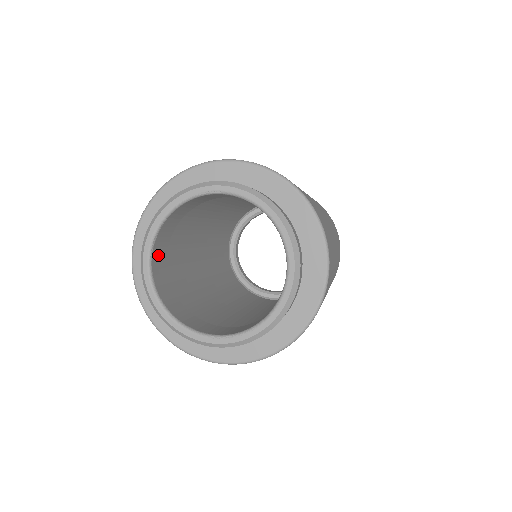
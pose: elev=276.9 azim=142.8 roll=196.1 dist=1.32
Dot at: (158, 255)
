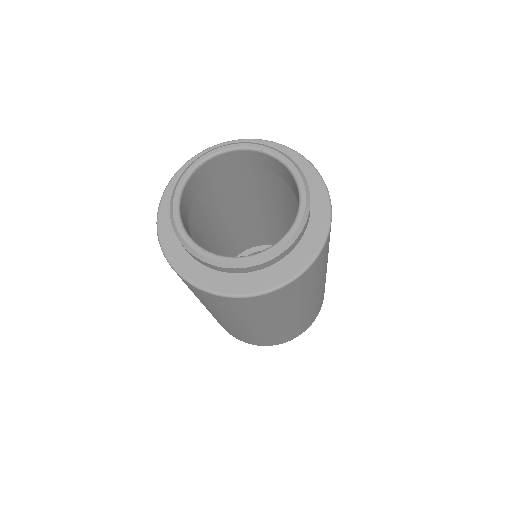
Dot at: (198, 178)
